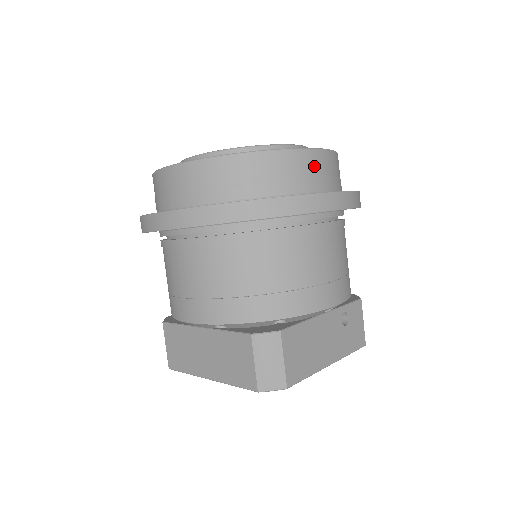
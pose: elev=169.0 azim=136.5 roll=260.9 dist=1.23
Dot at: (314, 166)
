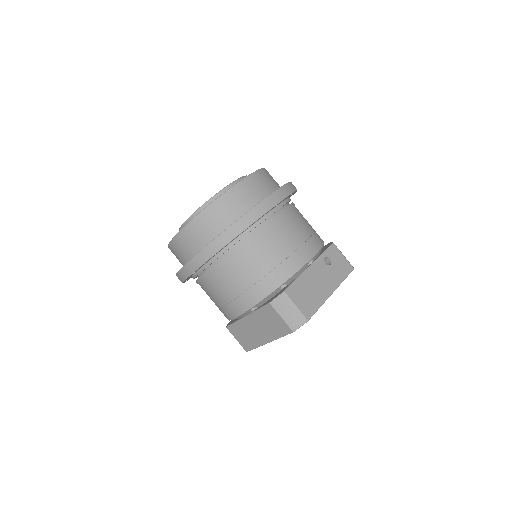
Dot at: (249, 189)
